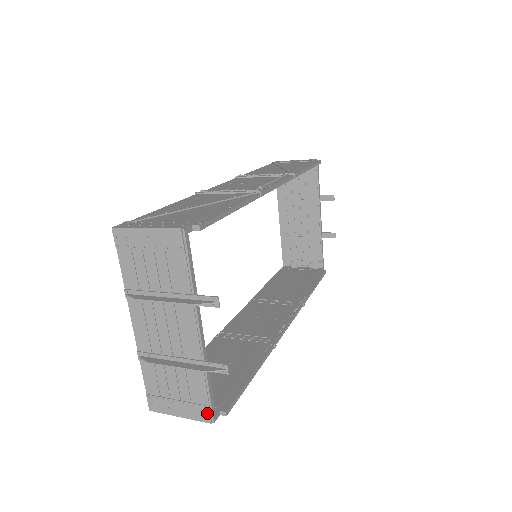
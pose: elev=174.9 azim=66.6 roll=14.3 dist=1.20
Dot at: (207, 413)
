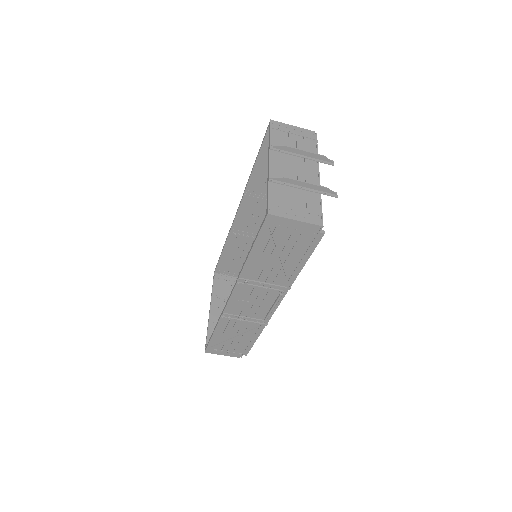
Dot at: (319, 219)
